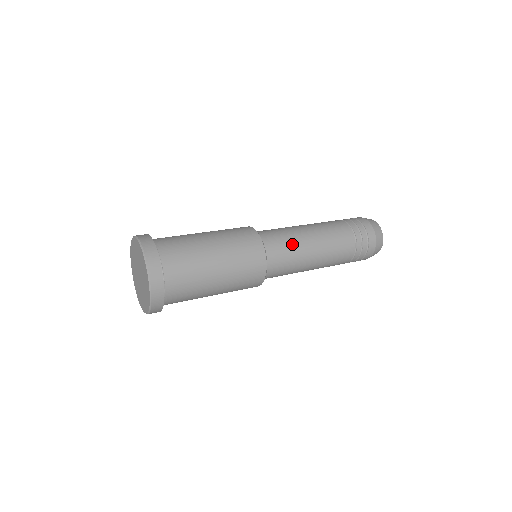
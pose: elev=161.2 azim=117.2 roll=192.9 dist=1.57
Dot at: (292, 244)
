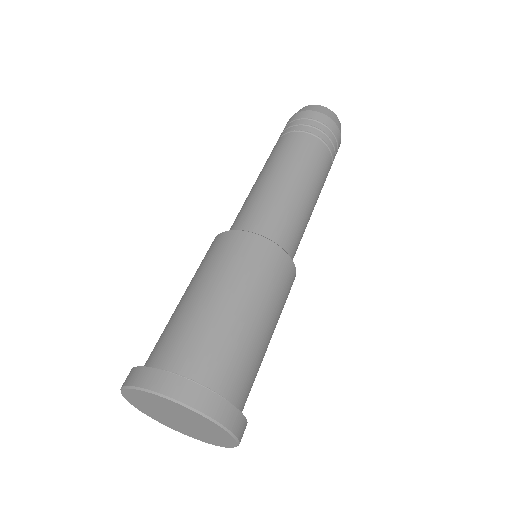
Dot at: occluded
